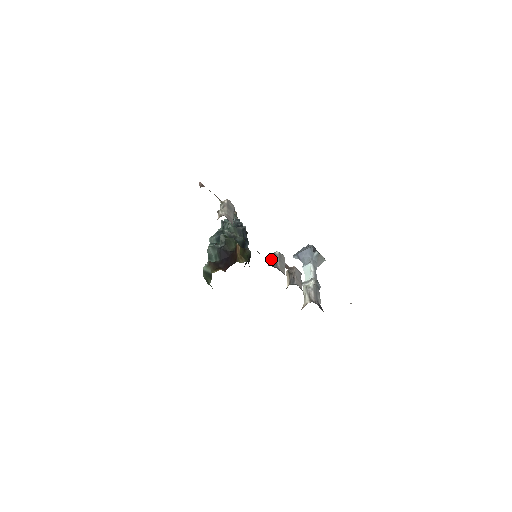
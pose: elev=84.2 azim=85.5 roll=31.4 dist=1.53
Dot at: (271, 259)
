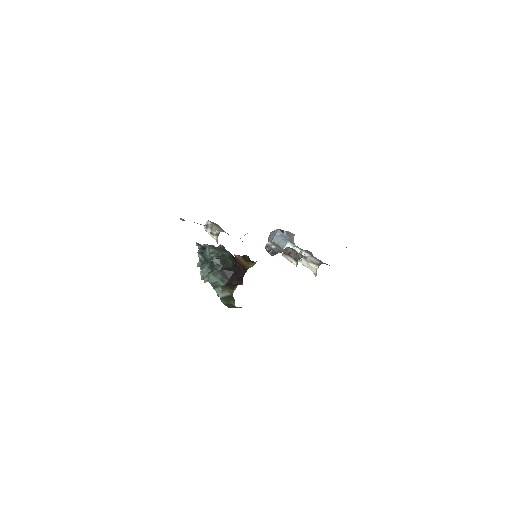
Dot at: (269, 250)
